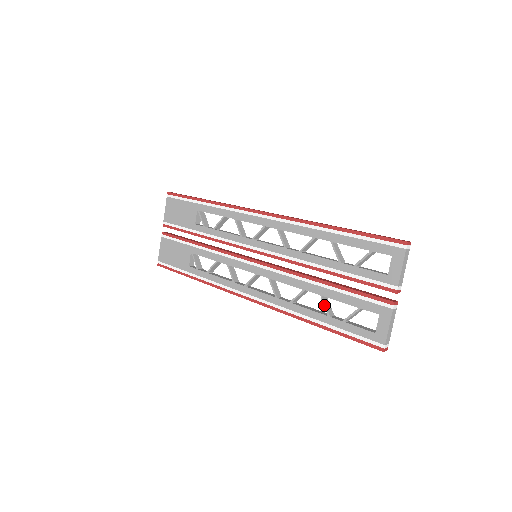
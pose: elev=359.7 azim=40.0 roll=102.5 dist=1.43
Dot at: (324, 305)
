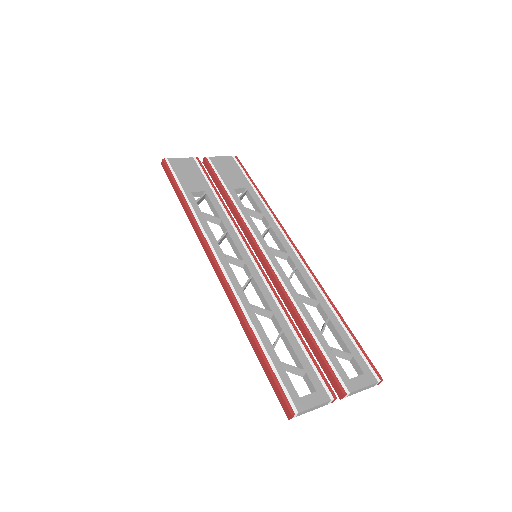
Dot at: (278, 337)
